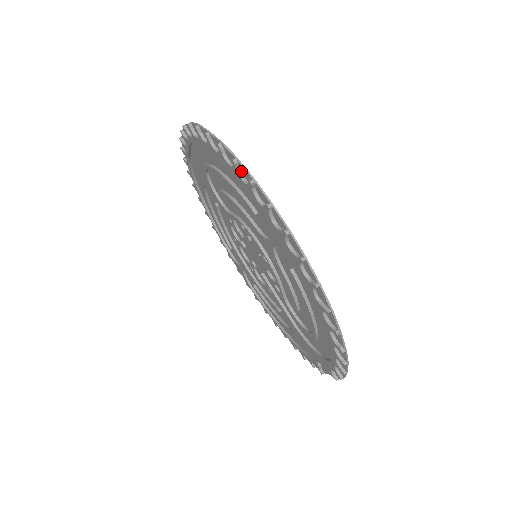
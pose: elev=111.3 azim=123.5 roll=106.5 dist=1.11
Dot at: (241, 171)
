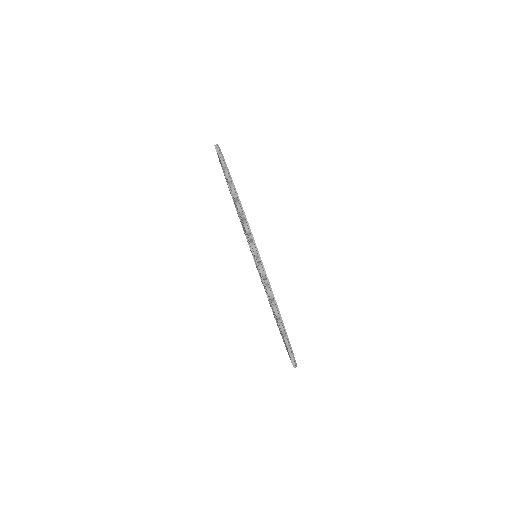
Dot at: occluded
